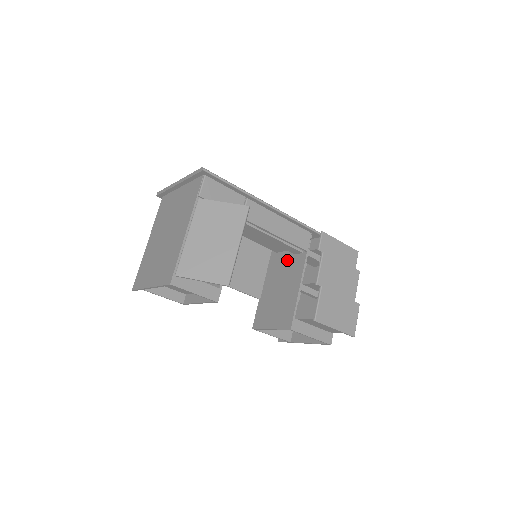
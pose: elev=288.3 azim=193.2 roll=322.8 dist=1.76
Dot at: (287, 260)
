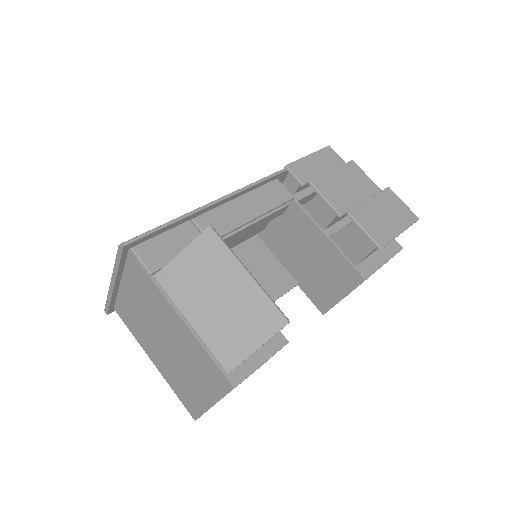
Dot at: (282, 226)
